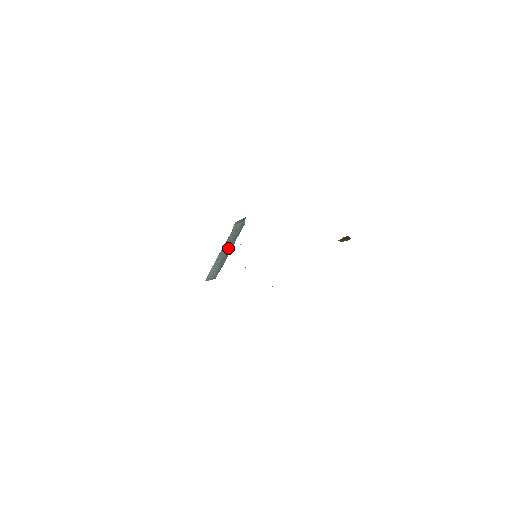
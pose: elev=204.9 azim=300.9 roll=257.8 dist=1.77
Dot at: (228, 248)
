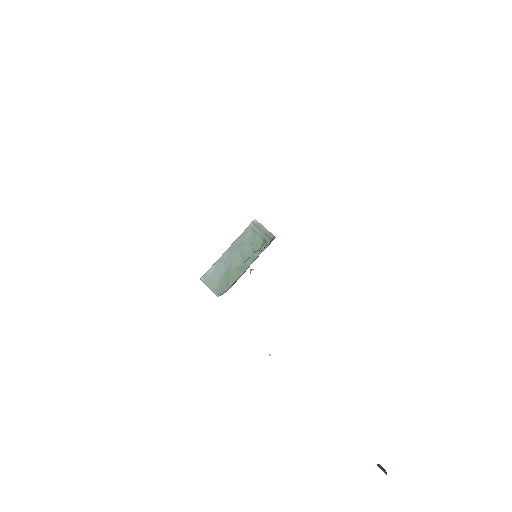
Dot at: (240, 262)
